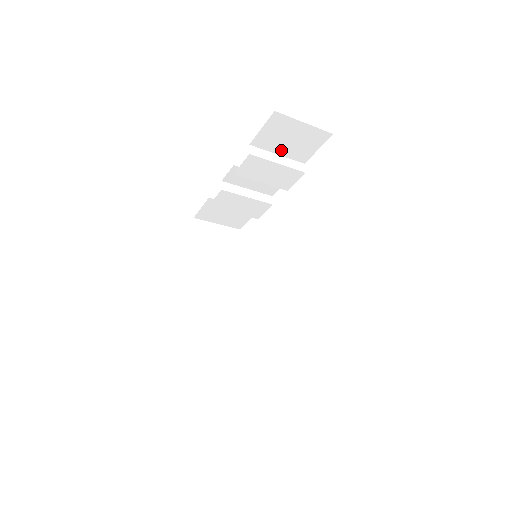
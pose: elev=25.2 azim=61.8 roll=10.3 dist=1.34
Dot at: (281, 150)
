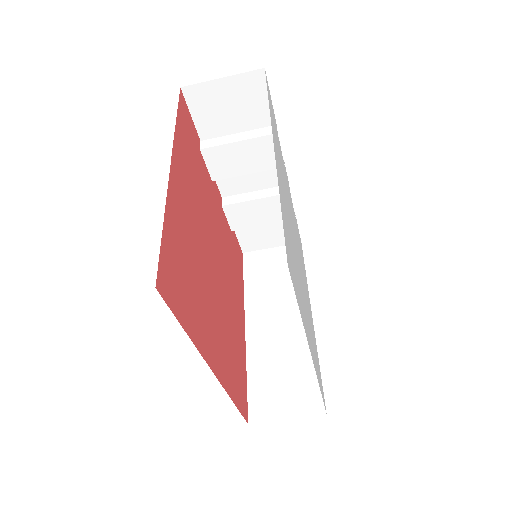
Dot at: (236, 126)
